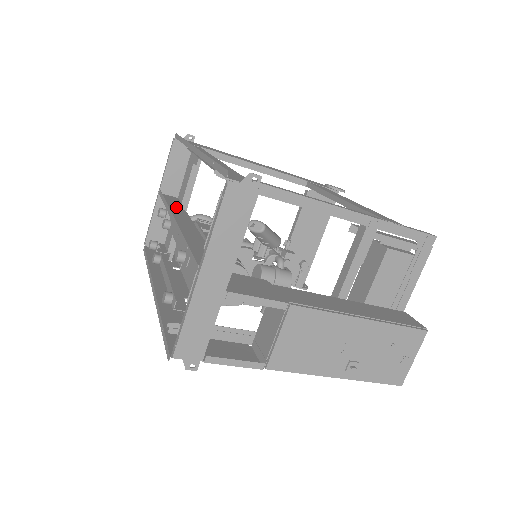
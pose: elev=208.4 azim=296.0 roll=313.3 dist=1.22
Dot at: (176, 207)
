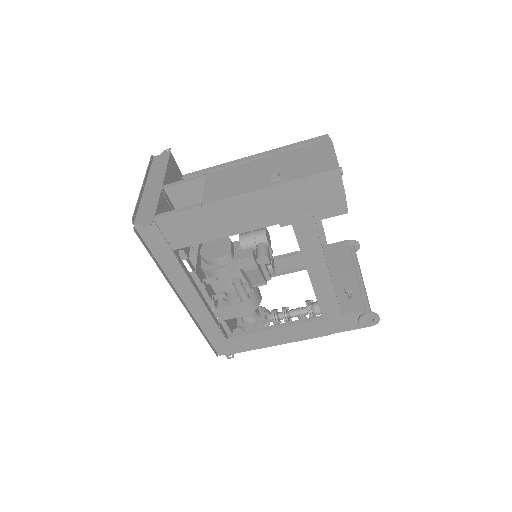
Dot at: occluded
